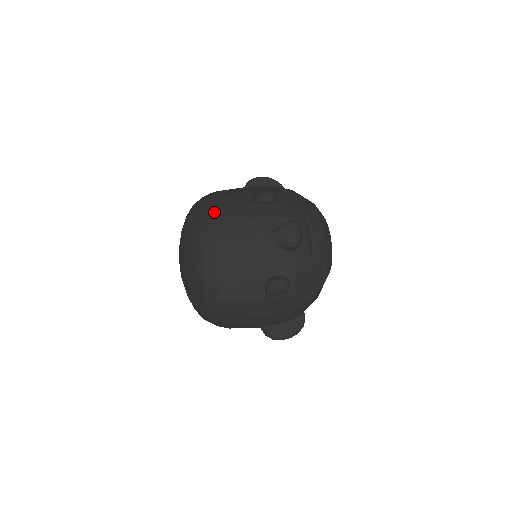
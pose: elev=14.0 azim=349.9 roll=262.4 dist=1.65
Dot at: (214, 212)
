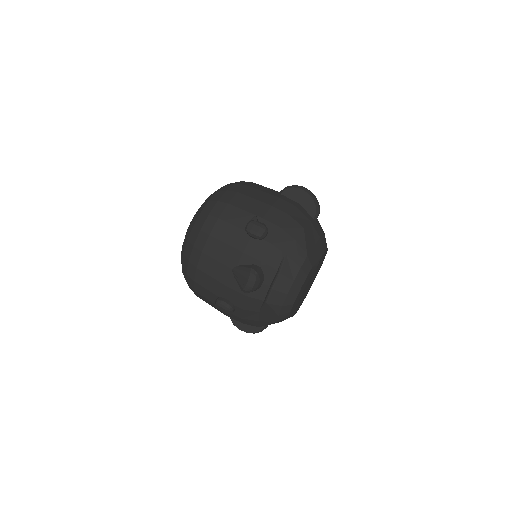
Dot at: (210, 217)
